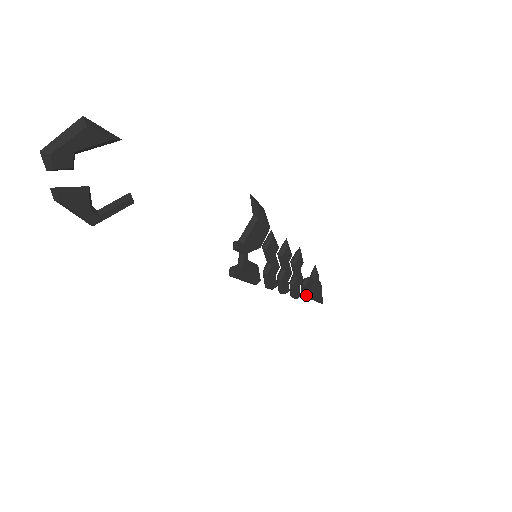
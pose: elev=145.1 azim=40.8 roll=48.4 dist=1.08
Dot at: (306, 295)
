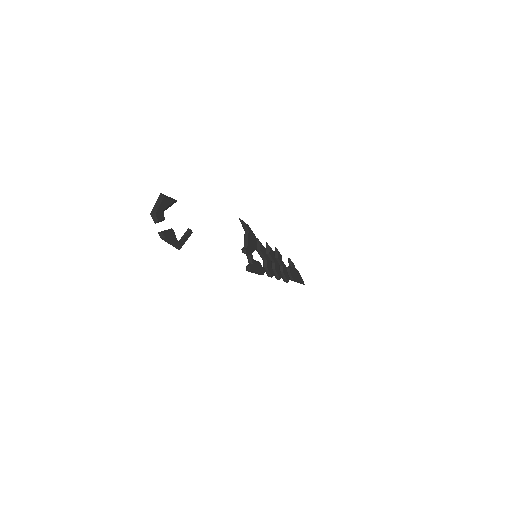
Dot at: (293, 278)
